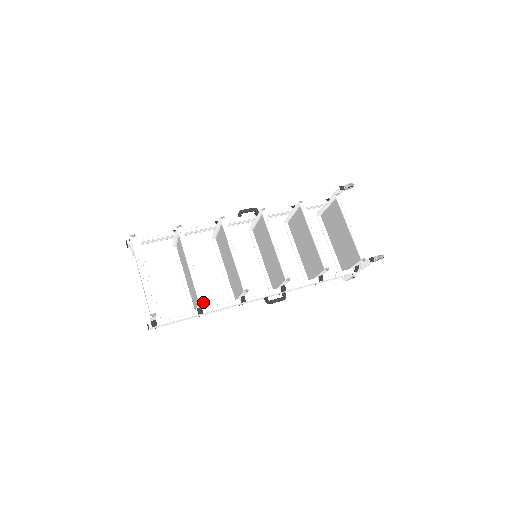
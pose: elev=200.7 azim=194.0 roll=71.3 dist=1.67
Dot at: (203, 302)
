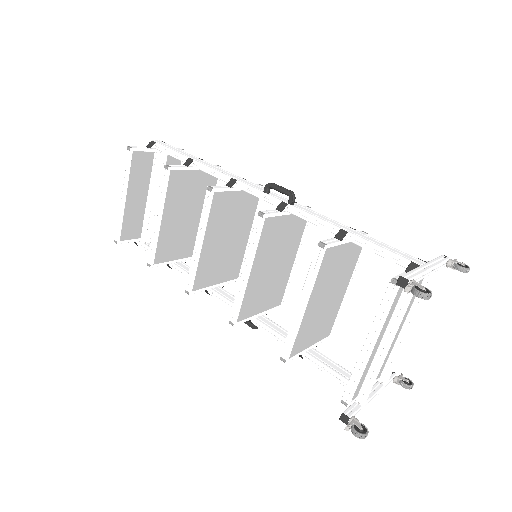
Dot at: (150, 266)
